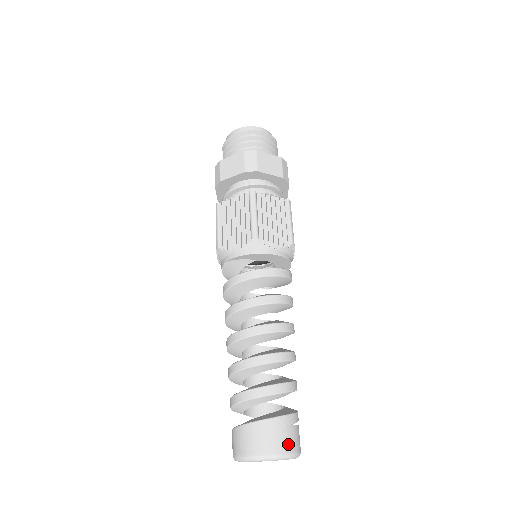
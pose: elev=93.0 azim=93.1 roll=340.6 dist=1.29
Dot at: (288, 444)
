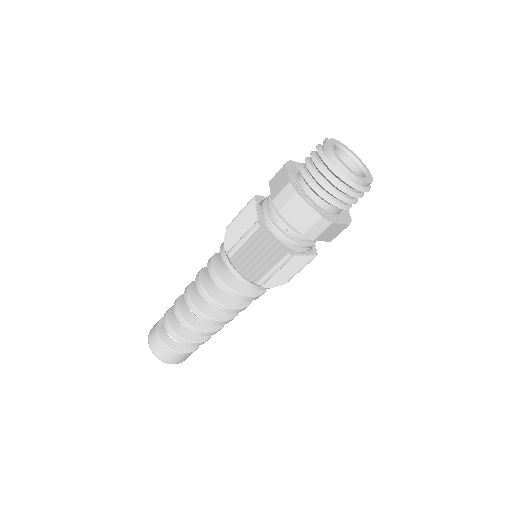
Dot at: (183, 360)
